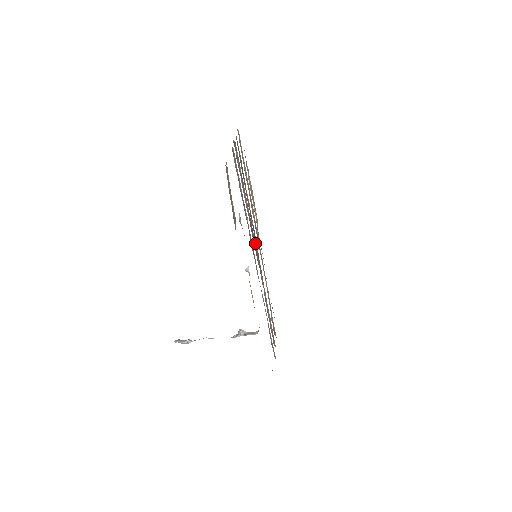
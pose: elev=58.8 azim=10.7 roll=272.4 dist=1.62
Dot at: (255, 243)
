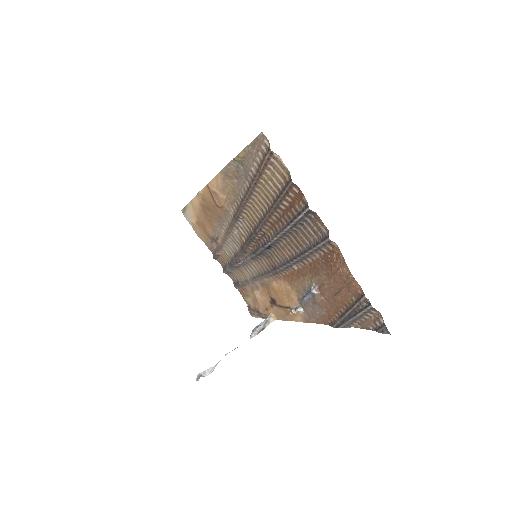
Dot at: (266, 254)
